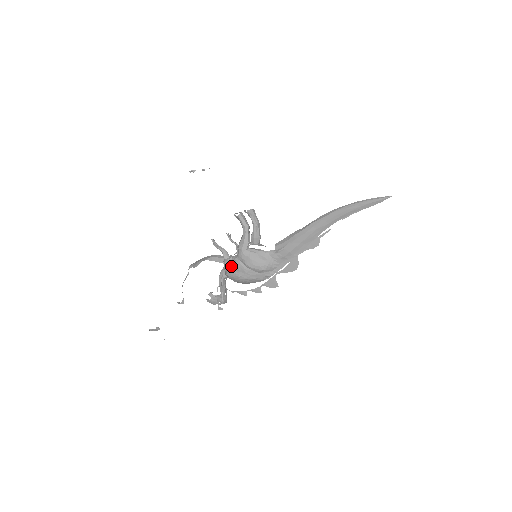
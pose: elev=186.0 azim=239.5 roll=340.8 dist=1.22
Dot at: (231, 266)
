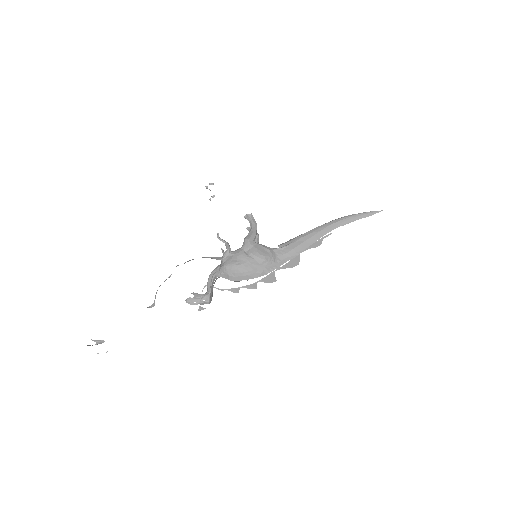
Dot at: (232, 256)
